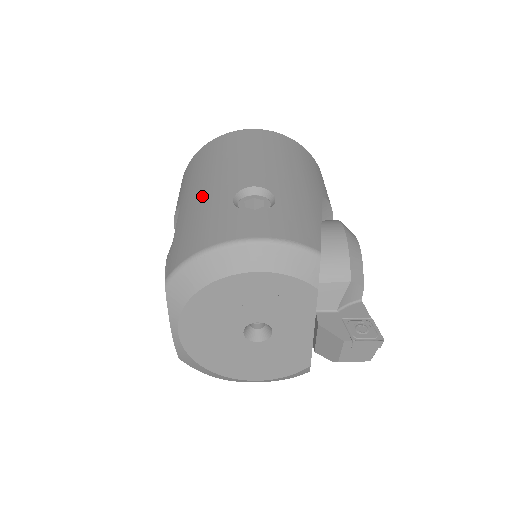
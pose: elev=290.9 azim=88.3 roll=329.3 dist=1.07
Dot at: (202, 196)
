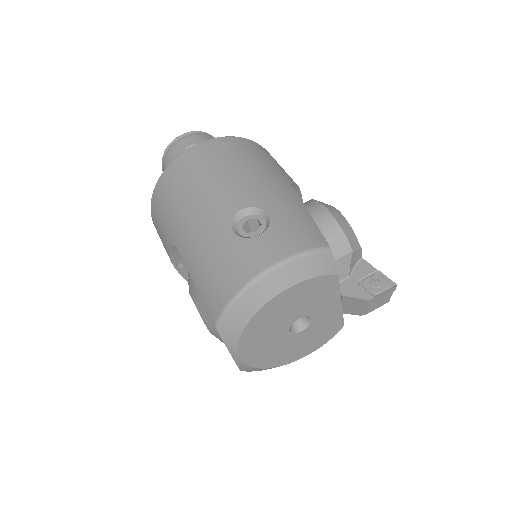
Dot at: (199, 235)
